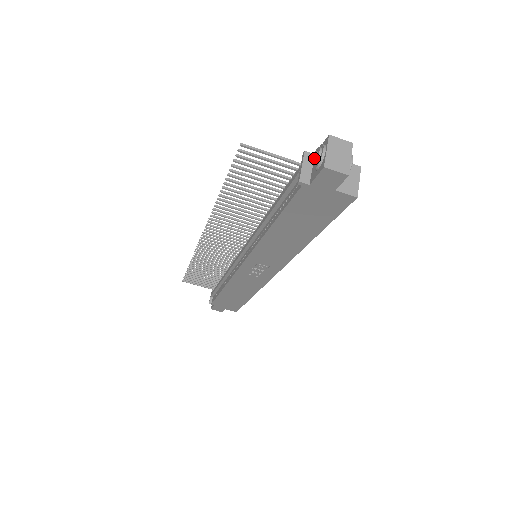
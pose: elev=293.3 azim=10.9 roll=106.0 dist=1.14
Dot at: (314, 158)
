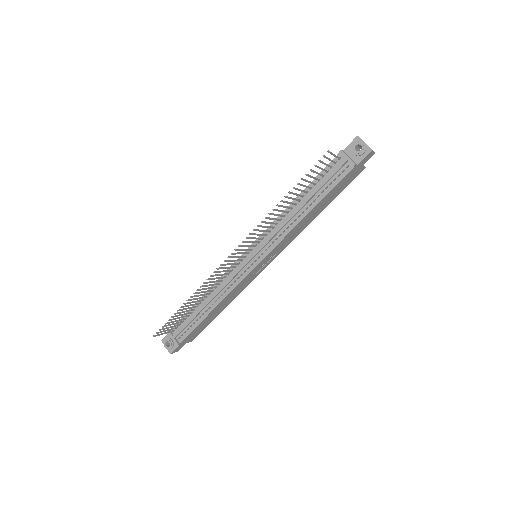
Dot at: (355, 150)
